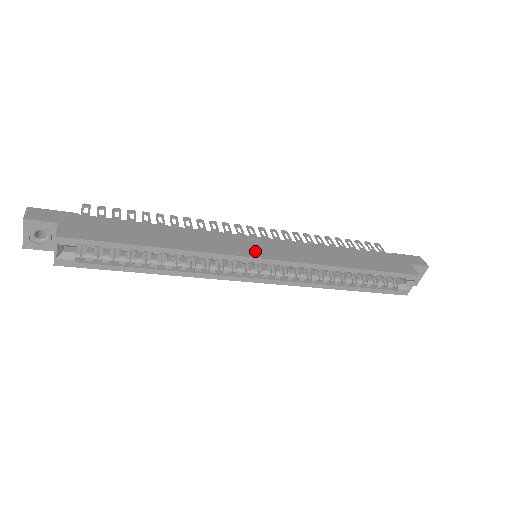
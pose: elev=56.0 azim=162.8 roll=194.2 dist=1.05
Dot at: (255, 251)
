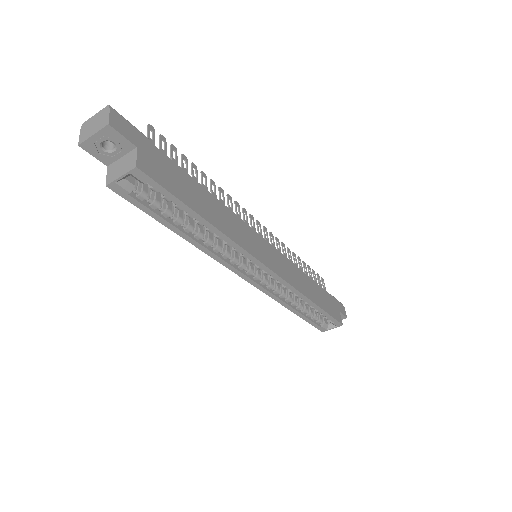
Dot at: (266, 258)
